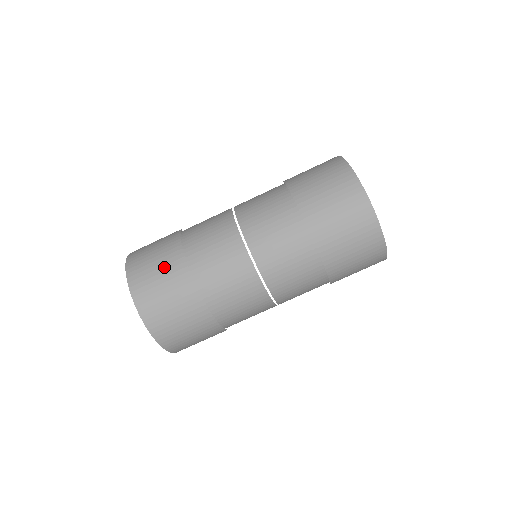
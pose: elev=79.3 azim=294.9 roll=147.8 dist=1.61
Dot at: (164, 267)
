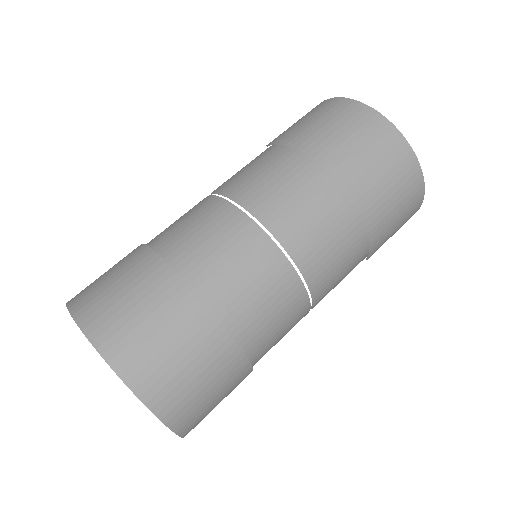
Dot at: (115, 264)
